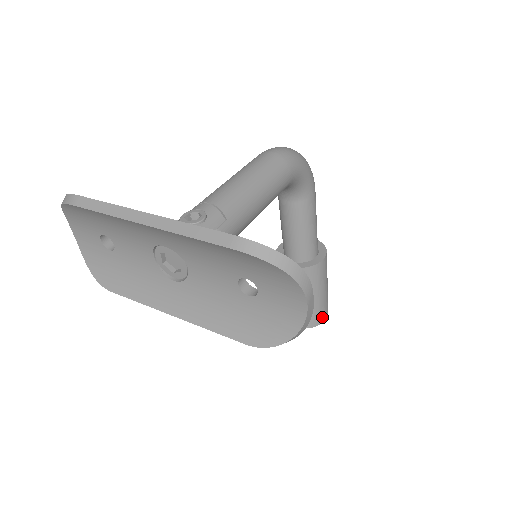
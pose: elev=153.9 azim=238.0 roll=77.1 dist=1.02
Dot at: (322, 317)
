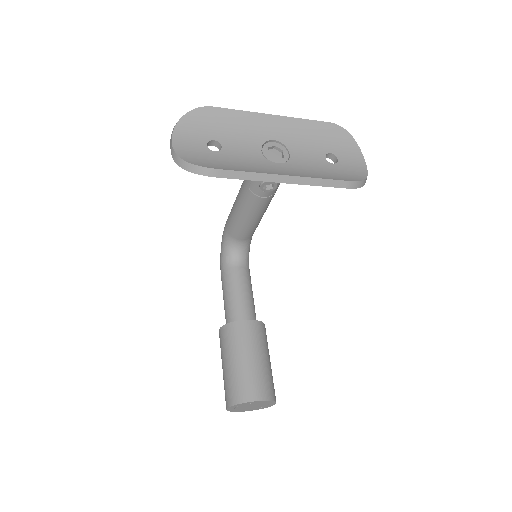
Dot at: occluded
